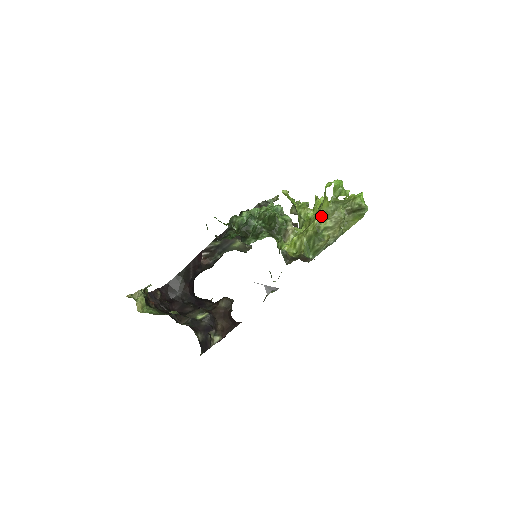
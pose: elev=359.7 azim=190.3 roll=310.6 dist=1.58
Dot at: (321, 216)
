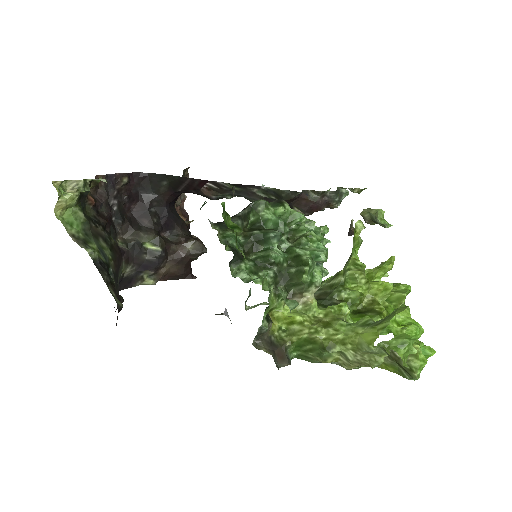
Dot at: (349, 340)
